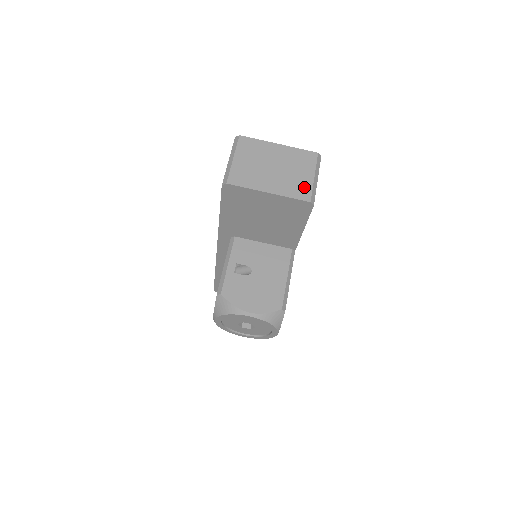
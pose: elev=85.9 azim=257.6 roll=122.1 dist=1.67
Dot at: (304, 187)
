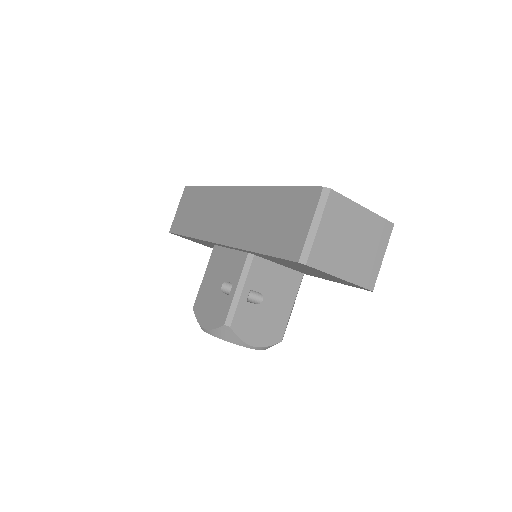
Dot at: (372, 272)
